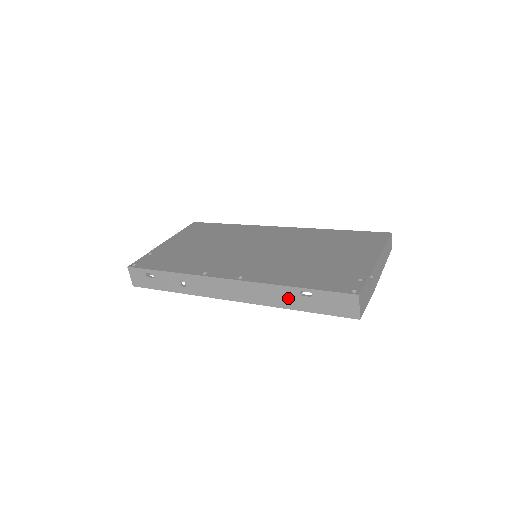
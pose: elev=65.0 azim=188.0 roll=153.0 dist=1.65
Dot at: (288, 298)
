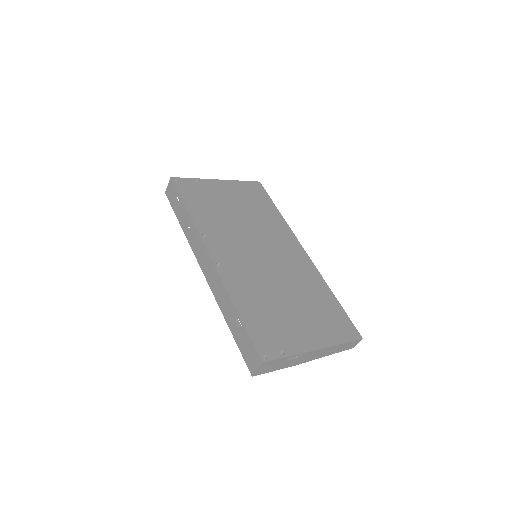
Dot at: (229, 312)
